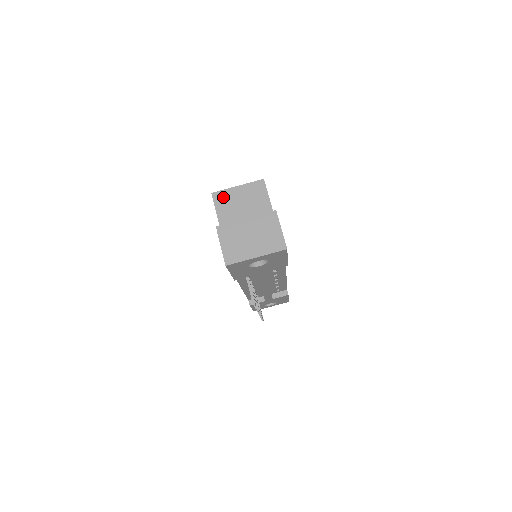
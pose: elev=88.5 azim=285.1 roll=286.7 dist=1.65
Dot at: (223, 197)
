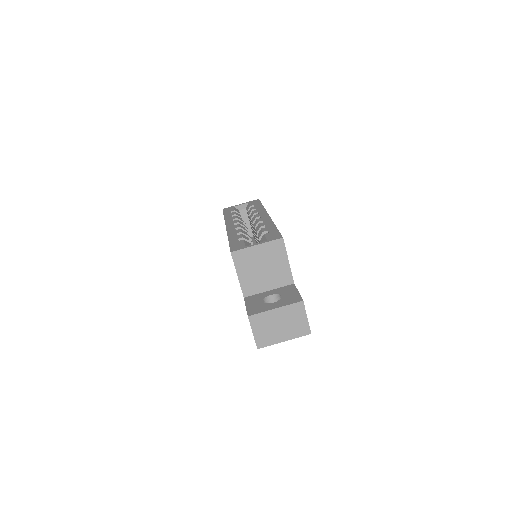
Dot at: (243, 256)
